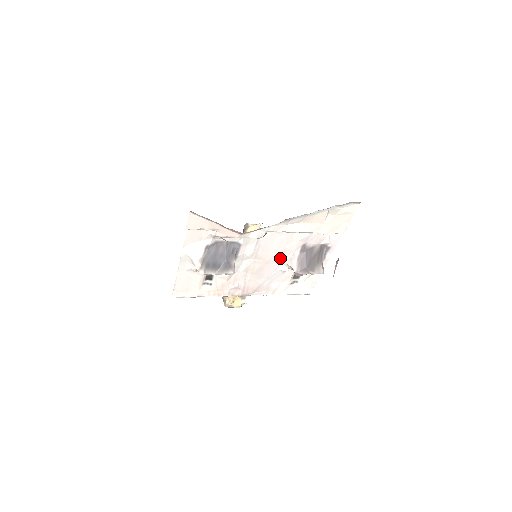
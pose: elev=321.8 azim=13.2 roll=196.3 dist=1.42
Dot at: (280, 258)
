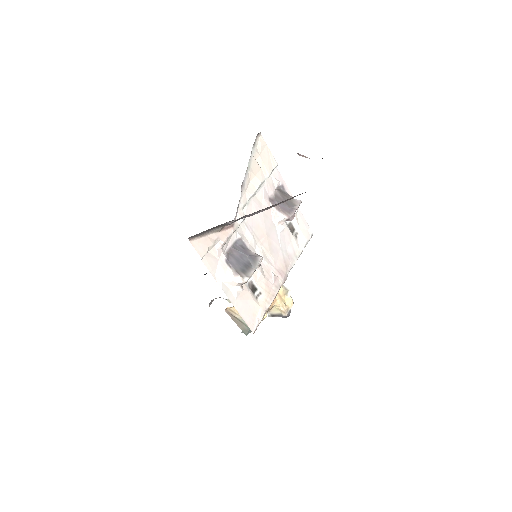
Dot at: (270, 224)
